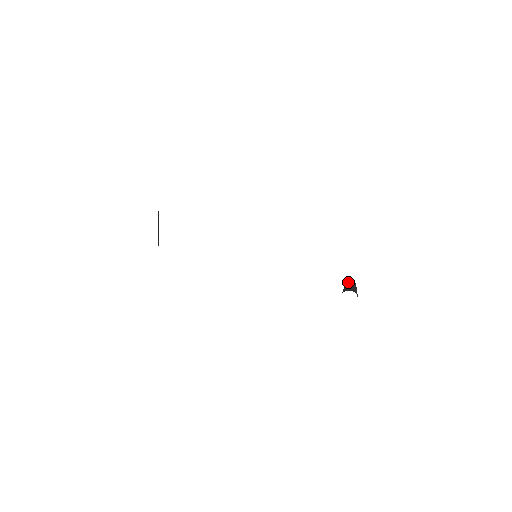
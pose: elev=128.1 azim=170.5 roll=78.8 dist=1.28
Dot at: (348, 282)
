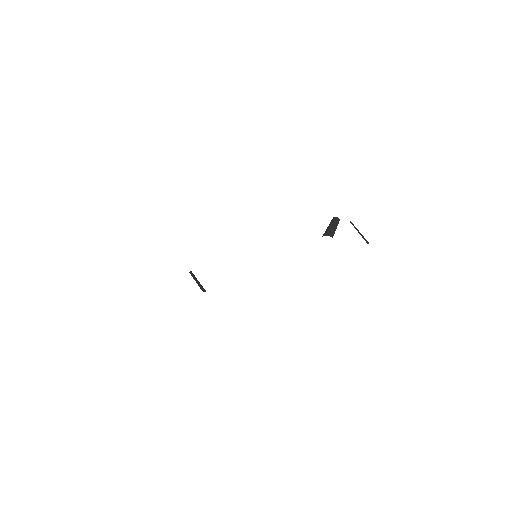
Dot at: occluded
